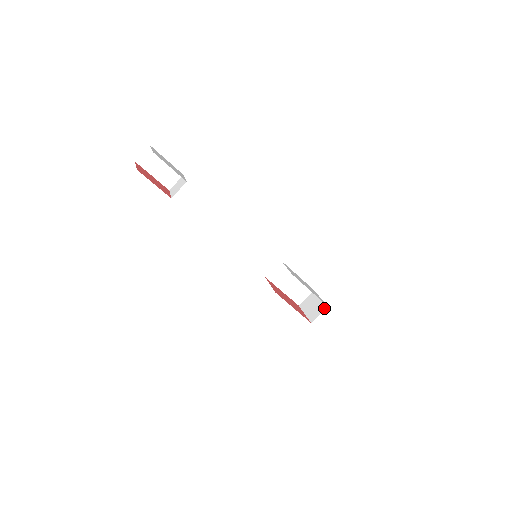
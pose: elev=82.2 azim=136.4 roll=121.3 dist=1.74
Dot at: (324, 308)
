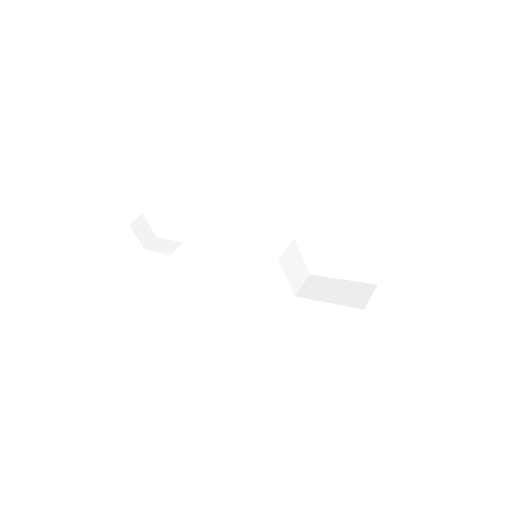
Dot at: occluded
